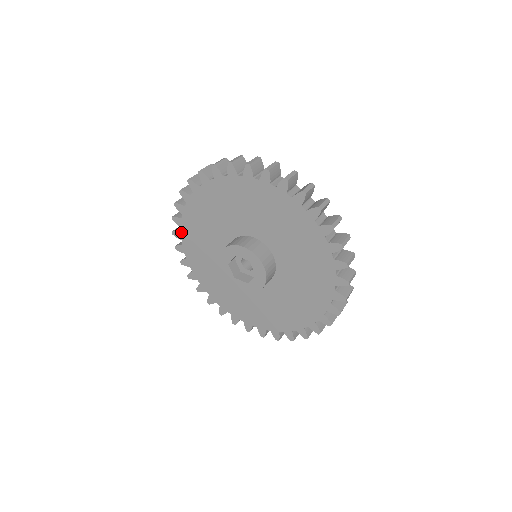
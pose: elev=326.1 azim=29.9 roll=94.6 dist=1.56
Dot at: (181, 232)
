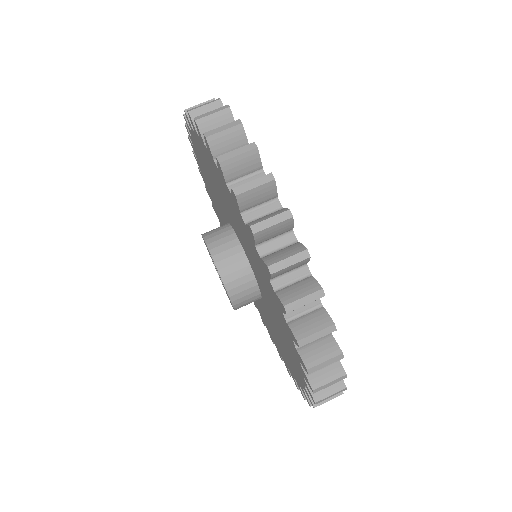
Dot at: occluded
